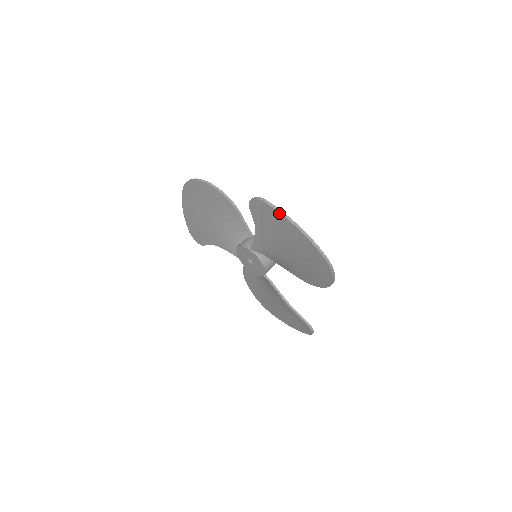
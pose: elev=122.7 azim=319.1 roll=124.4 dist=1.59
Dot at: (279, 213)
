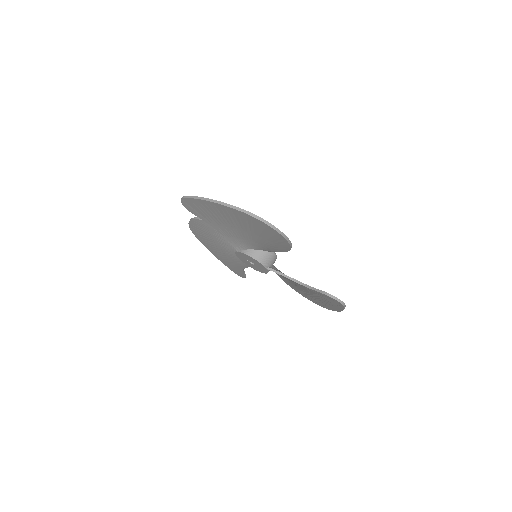
Dot at: (193, 199)
